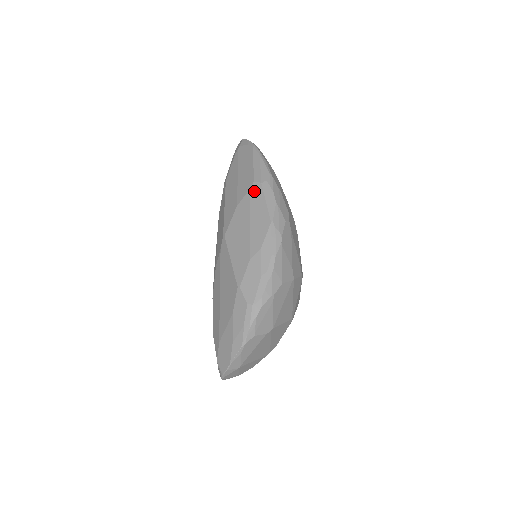
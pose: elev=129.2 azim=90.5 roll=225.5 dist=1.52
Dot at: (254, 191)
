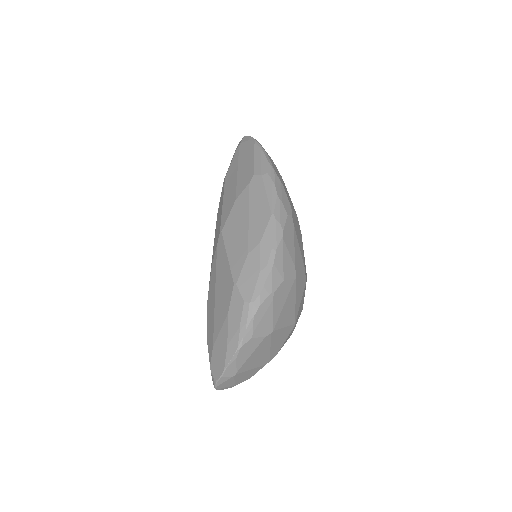
Dot at: (254, 184)
